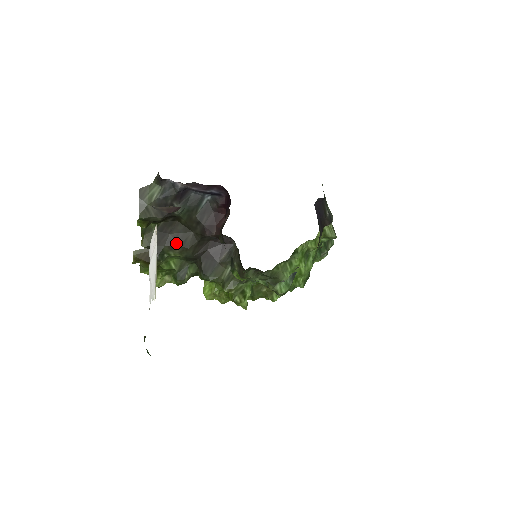
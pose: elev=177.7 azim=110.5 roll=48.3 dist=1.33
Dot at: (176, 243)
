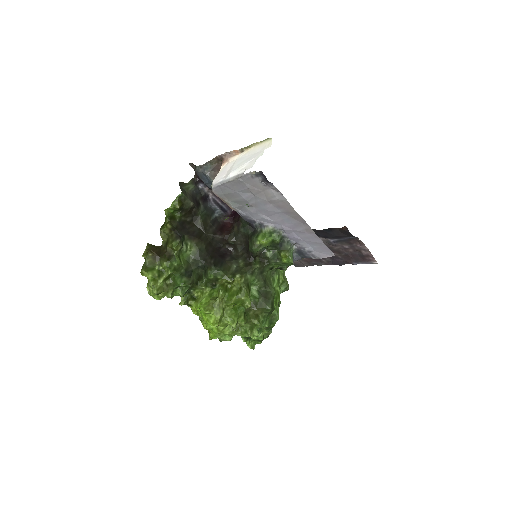
Dot at: (194, 236)
